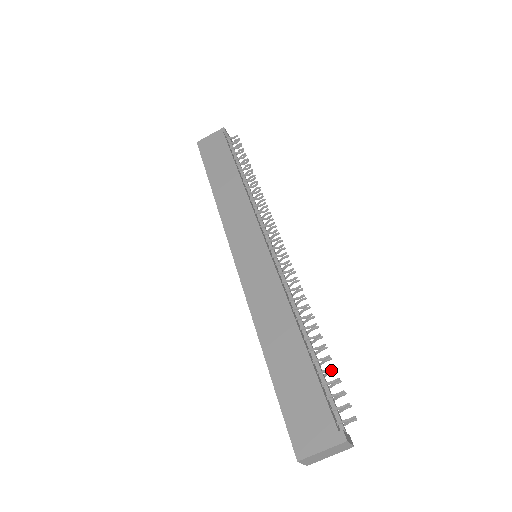
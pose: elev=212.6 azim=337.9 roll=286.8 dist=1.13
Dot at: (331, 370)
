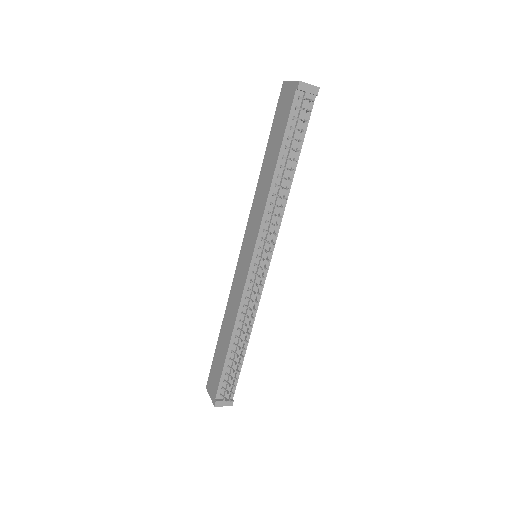
Dot at: (237, 370)
